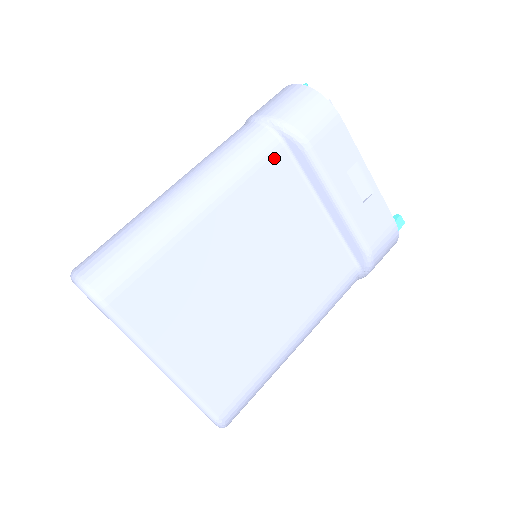
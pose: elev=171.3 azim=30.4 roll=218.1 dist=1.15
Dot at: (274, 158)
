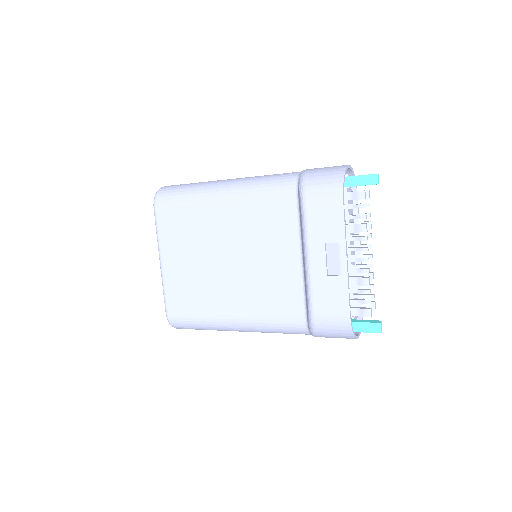
Dot at: (285, 199)
